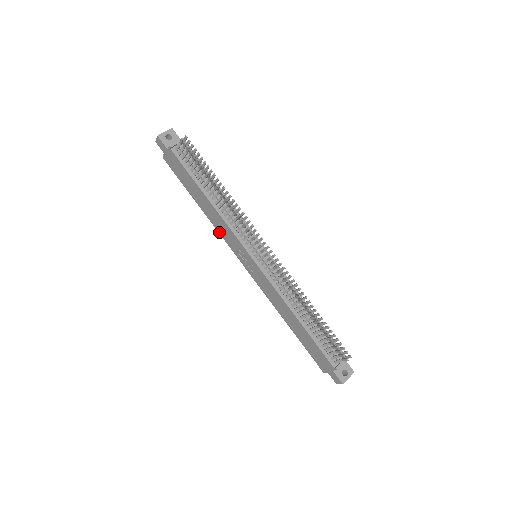
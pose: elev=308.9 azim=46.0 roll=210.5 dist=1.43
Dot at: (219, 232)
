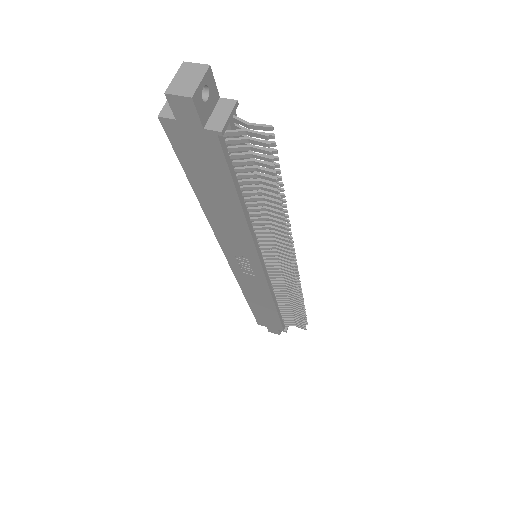
Dot at: (215, 231)
